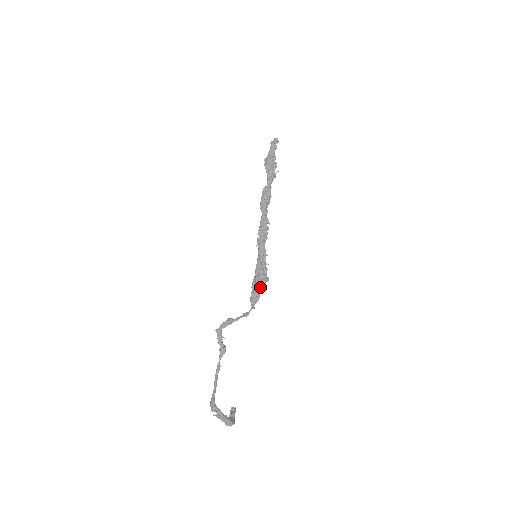
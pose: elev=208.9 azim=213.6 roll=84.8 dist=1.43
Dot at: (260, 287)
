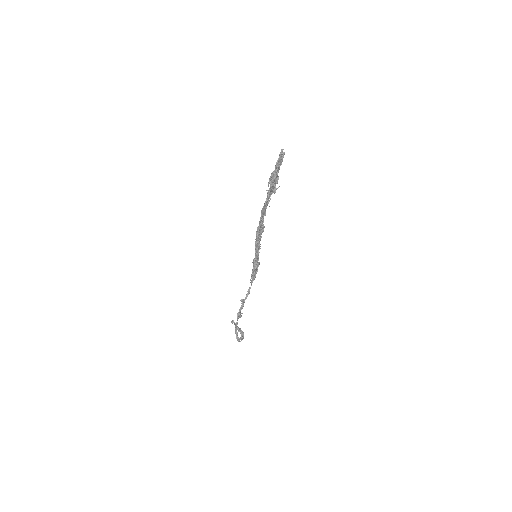
Dot at: (257, 271)
